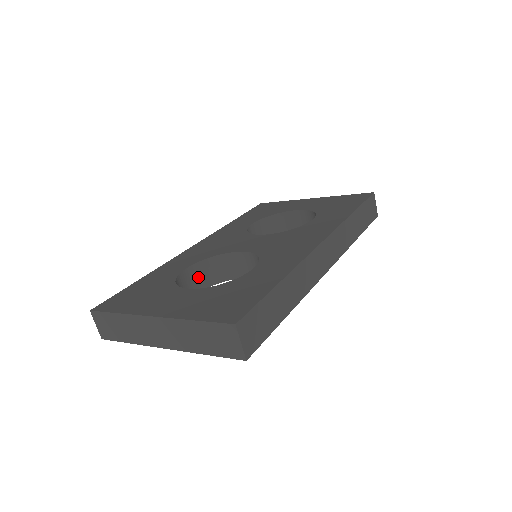
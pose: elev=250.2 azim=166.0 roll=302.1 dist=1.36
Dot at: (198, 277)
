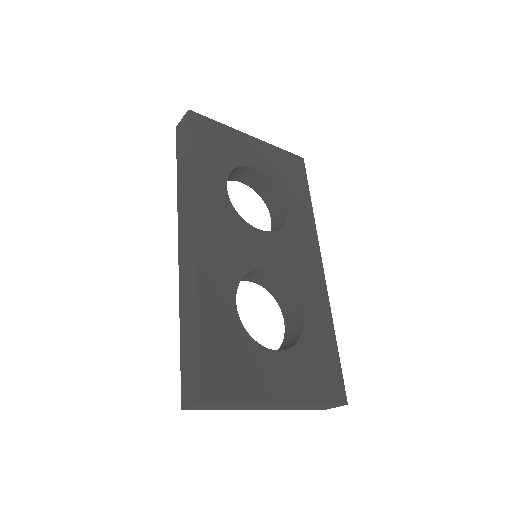
Dot at: occluded
